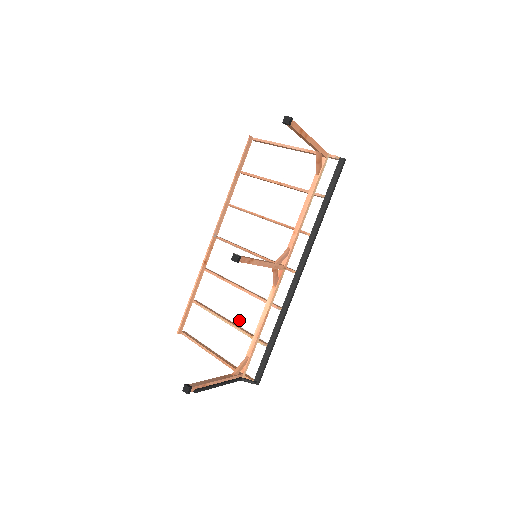
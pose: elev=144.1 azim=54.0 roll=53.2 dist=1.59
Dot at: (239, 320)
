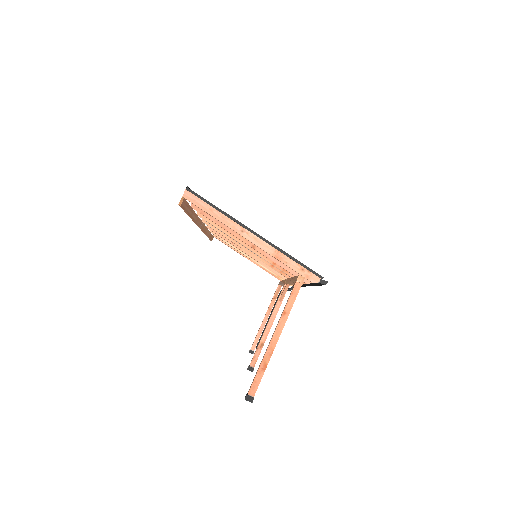
Dot at: occluded
